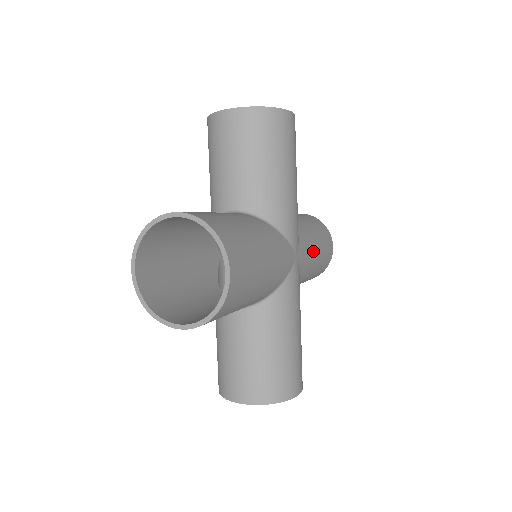
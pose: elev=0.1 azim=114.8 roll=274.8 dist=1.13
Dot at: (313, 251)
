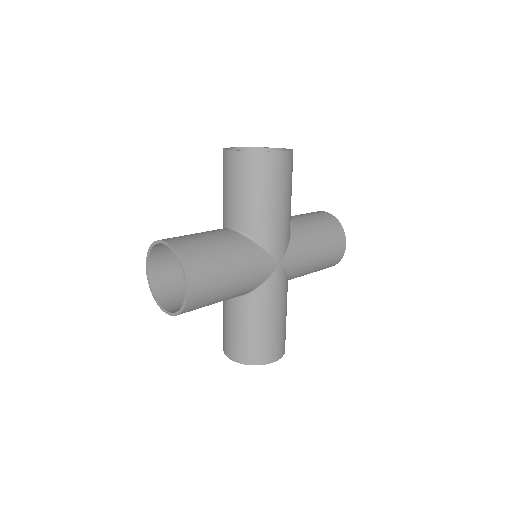
Dot at: (308, 255)
